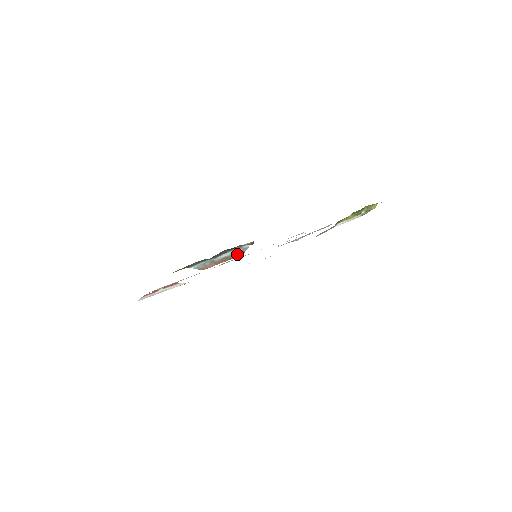
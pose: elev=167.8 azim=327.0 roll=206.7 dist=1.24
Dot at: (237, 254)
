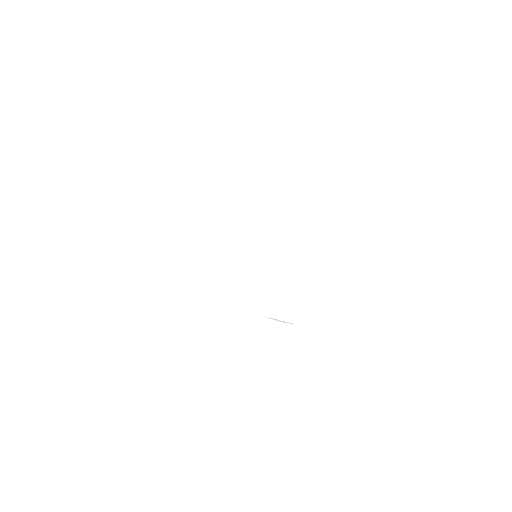
Dot at: occluded
